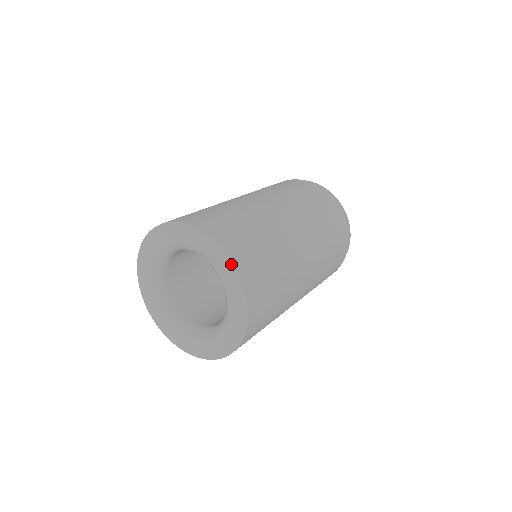
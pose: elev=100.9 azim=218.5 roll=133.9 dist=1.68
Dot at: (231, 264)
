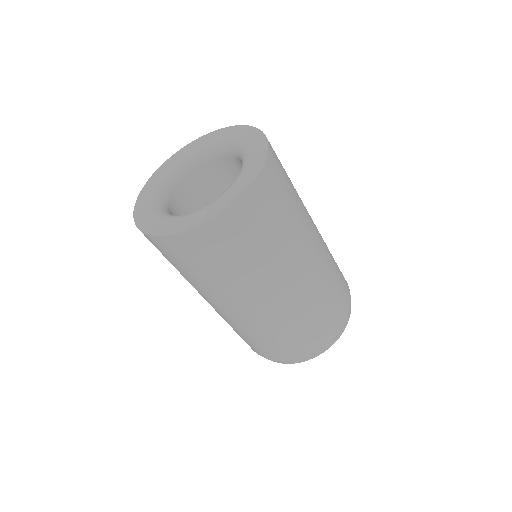
Dot at: (260, 169)
